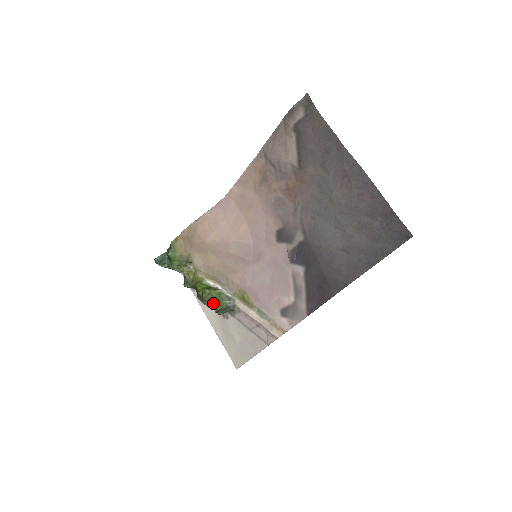
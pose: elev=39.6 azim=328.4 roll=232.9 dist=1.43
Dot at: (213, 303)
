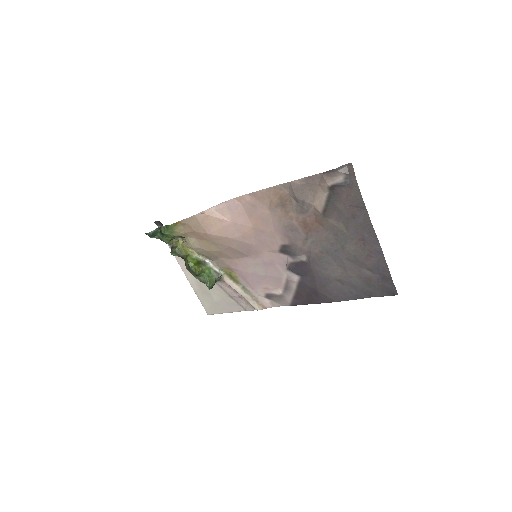
Dot at: (205, 279)
